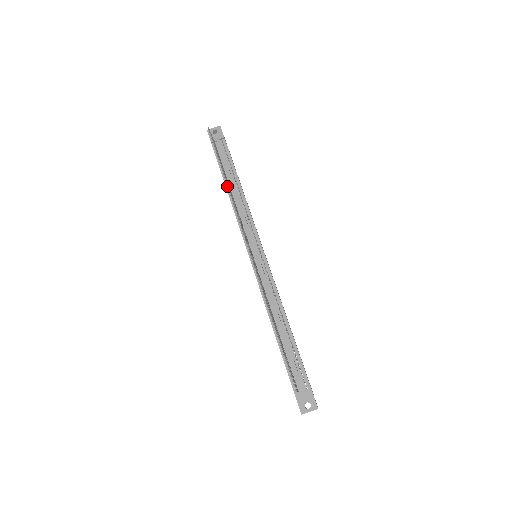
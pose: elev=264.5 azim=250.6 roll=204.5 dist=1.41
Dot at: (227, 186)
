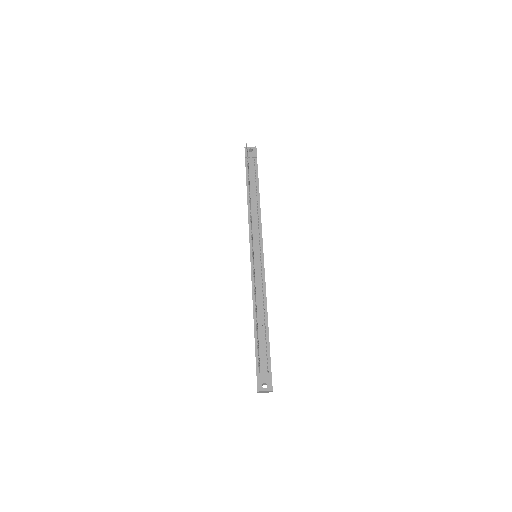
Dot at: (249, 192)
